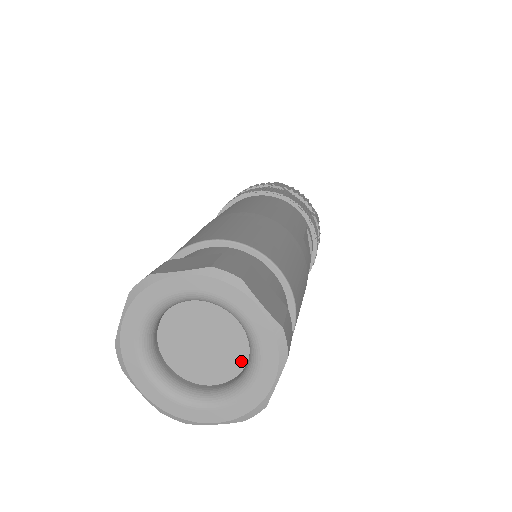
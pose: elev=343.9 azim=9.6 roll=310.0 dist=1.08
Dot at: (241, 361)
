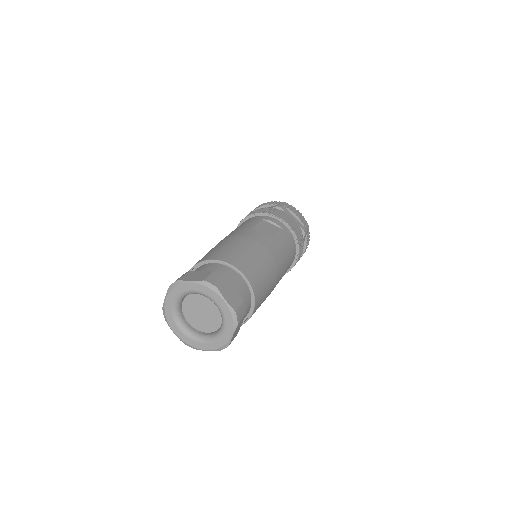
Dot at: occluded
